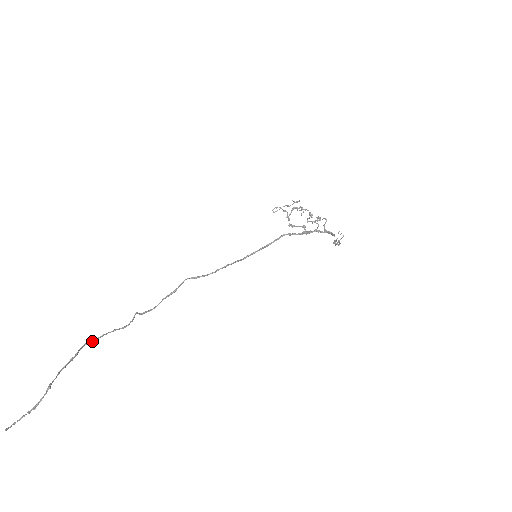
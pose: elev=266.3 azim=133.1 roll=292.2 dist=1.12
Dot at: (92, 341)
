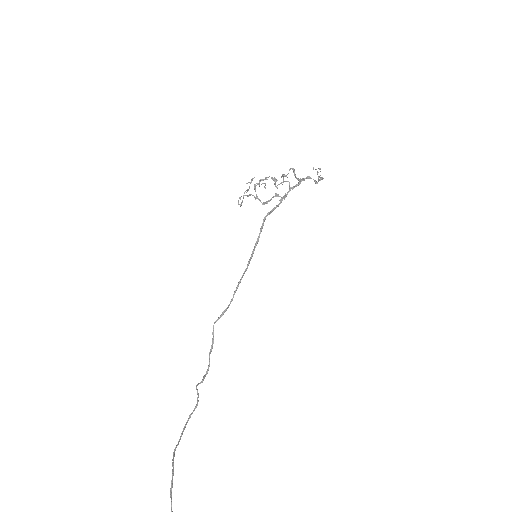
Dot at: (178, 443)
